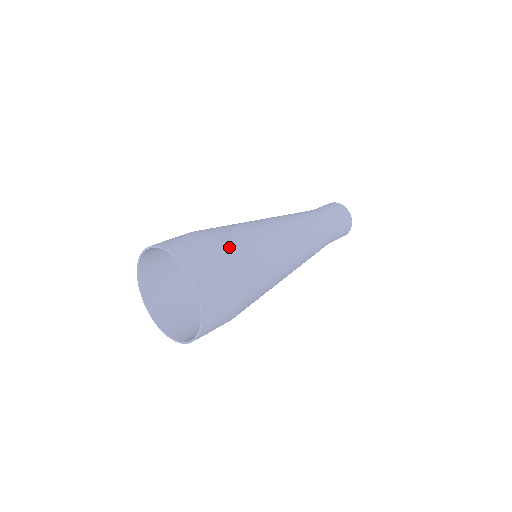
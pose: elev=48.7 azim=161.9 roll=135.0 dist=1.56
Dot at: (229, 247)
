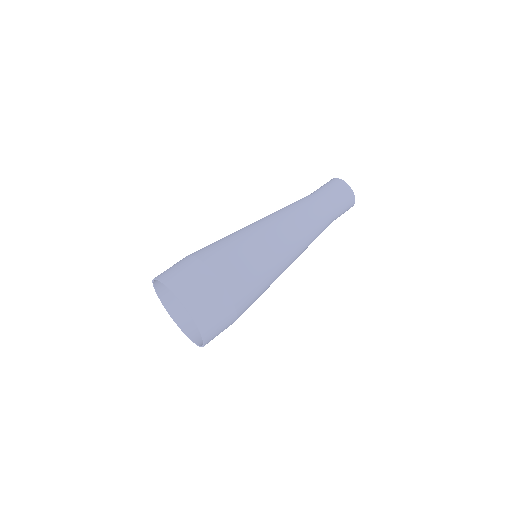
Dot at: occluded
